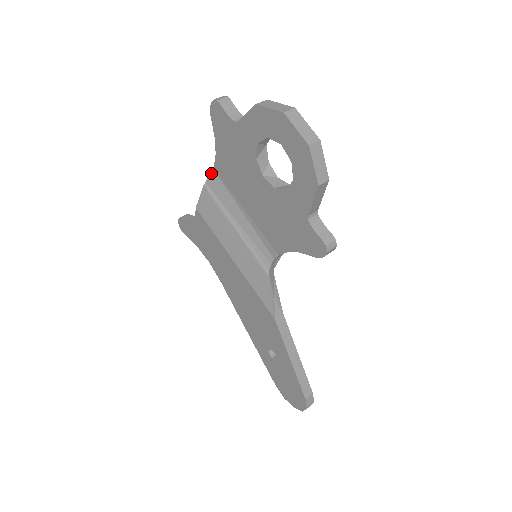
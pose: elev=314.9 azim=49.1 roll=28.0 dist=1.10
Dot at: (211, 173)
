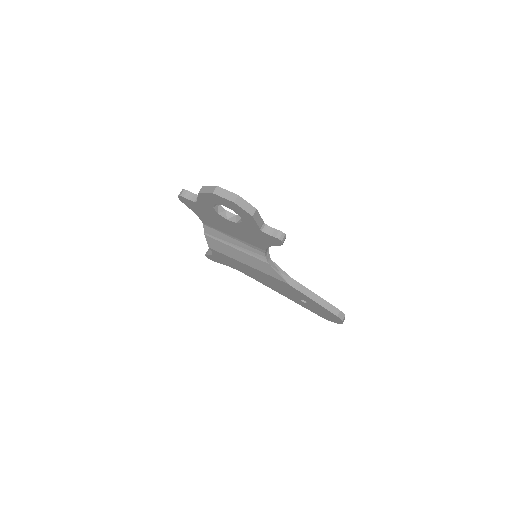
Dot at: (204, 227)
